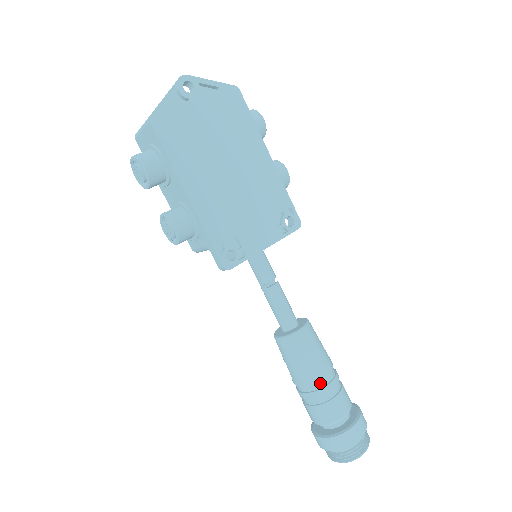
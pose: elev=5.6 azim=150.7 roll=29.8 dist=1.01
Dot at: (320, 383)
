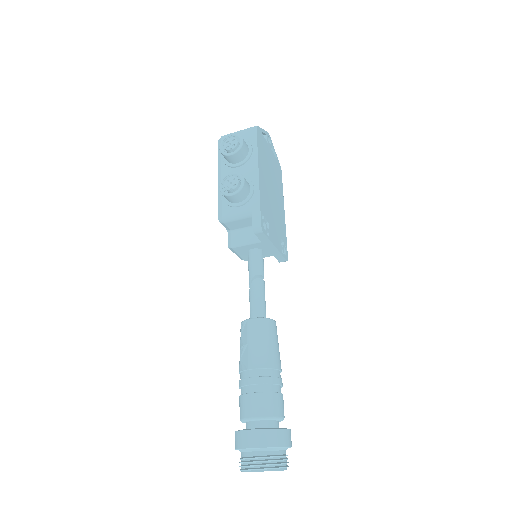
Dot at: (275, 372)
